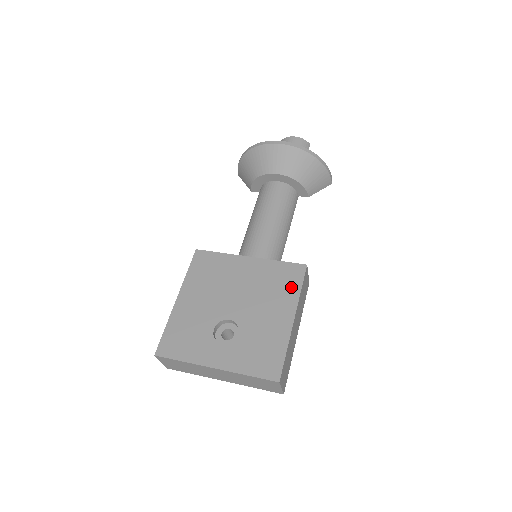
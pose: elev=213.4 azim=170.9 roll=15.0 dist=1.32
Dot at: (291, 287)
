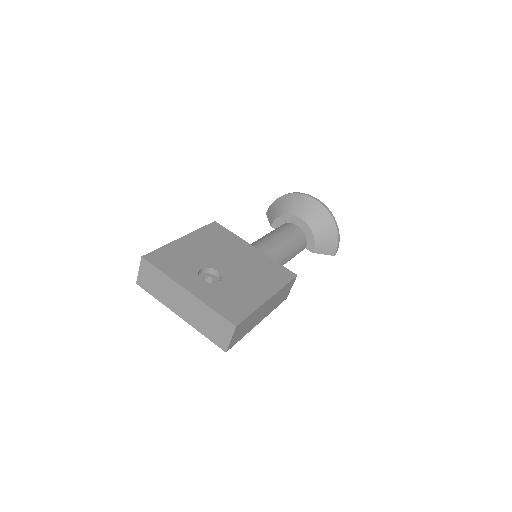
Dot at: (278, 280)
